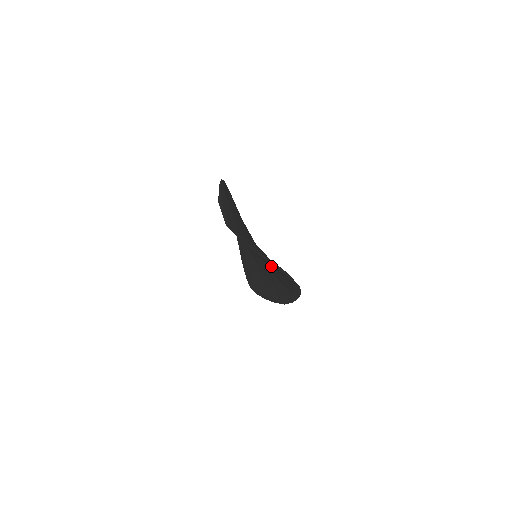
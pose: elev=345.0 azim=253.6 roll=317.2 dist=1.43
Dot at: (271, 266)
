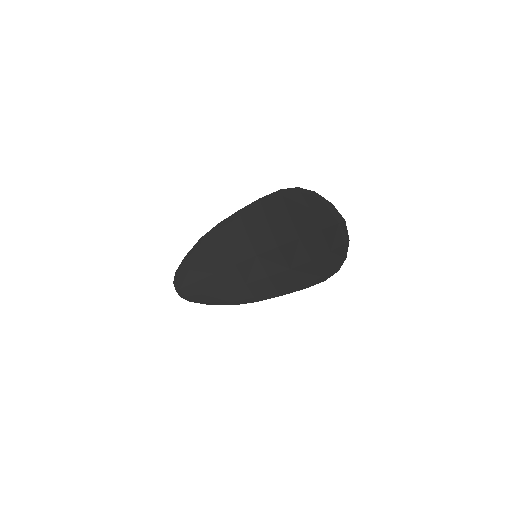
Dot at: (298, 263)
